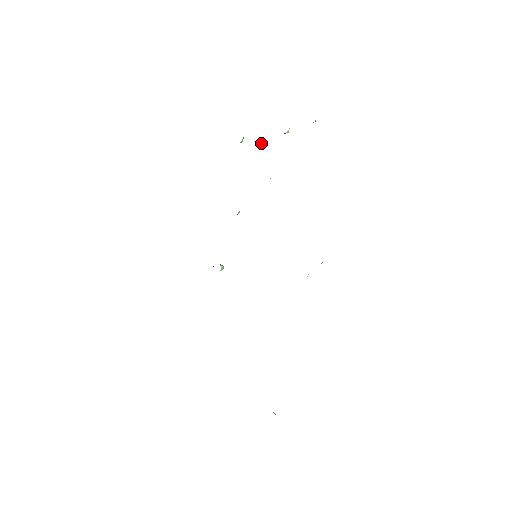
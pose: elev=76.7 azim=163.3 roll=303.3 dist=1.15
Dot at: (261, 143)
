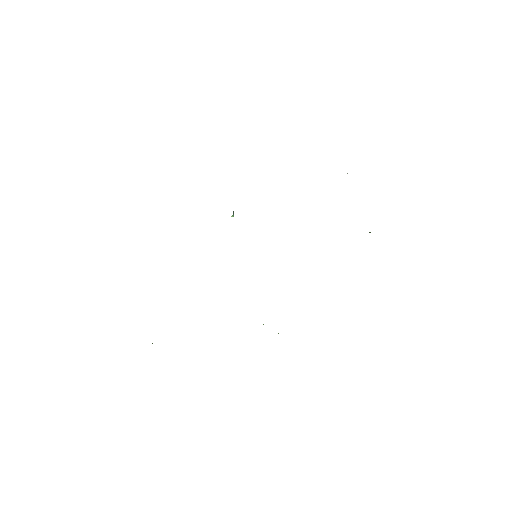
Dot at: occluded
